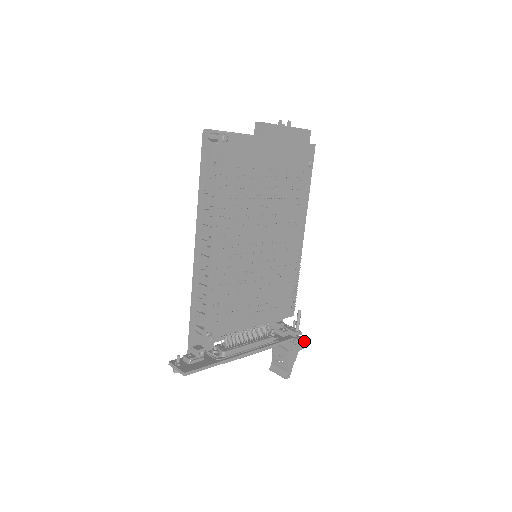
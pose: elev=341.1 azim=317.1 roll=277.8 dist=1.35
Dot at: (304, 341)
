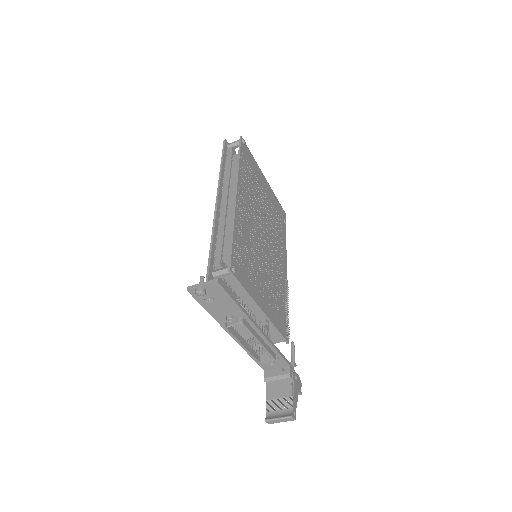
Dot at: (301, 384)
